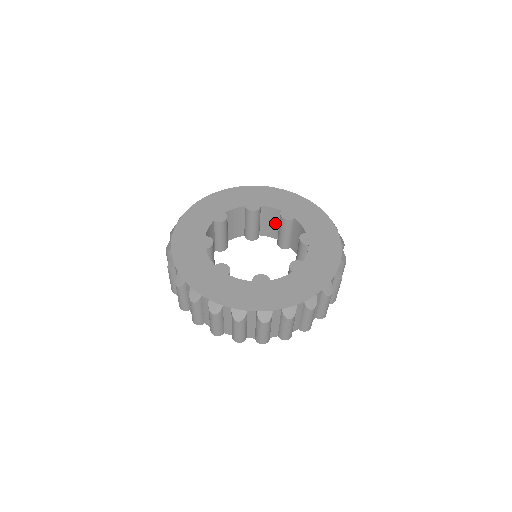
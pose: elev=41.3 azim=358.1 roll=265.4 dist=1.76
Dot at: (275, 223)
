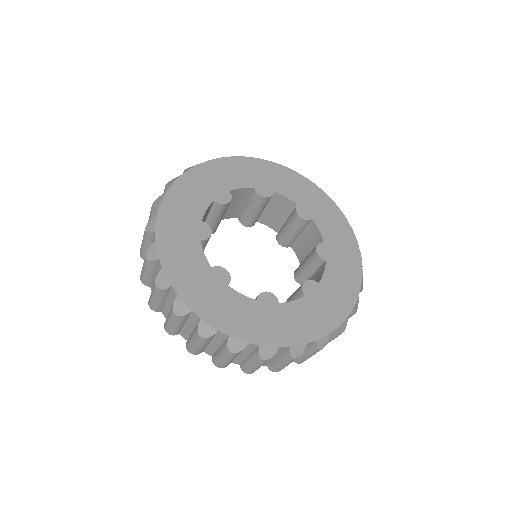
Dot at: (282, 215)
